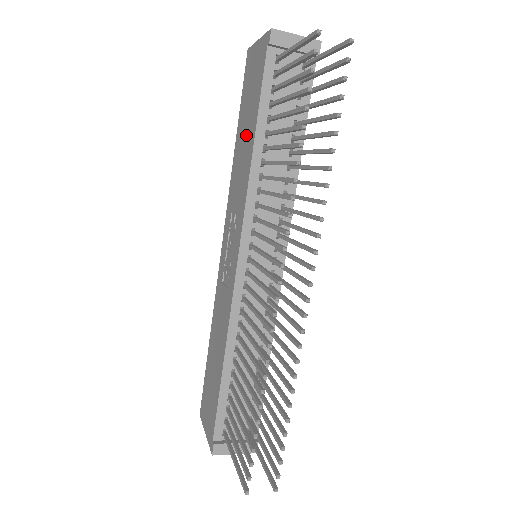
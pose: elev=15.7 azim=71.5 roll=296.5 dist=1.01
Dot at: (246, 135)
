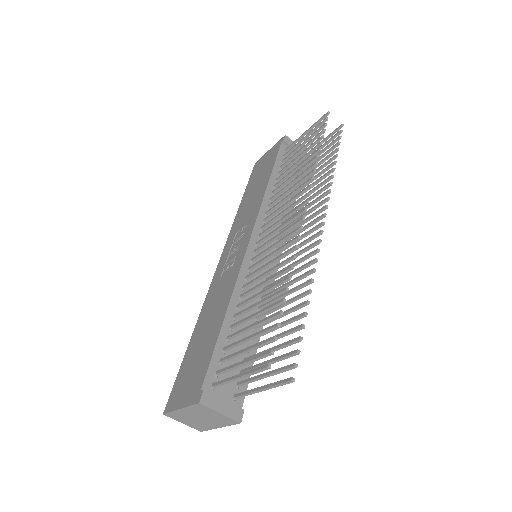
Dot at: (257, 187)
